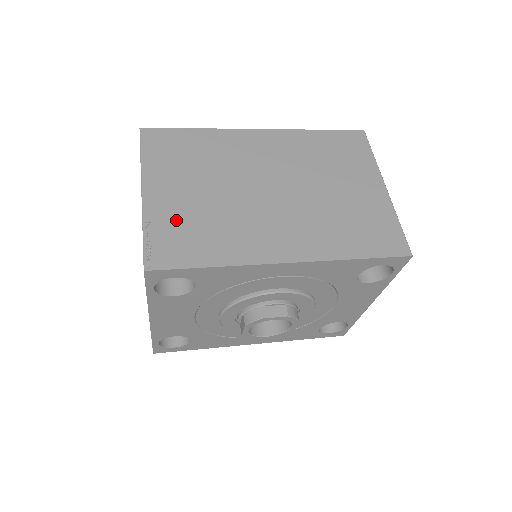
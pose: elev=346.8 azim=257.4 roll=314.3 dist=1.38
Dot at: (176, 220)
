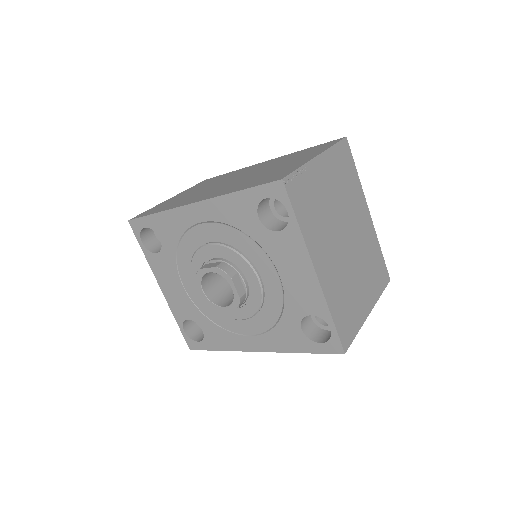
Dot at: (168, 202)
